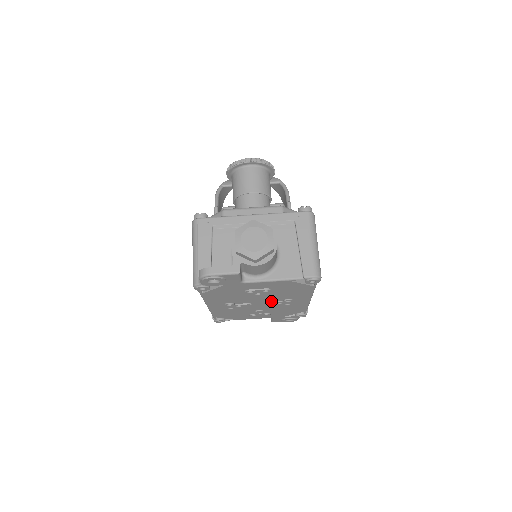
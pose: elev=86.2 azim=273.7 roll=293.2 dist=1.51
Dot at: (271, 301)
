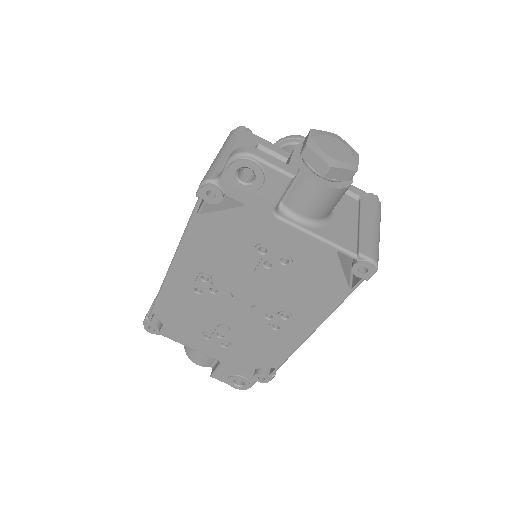
Dot at: (261, 305)
